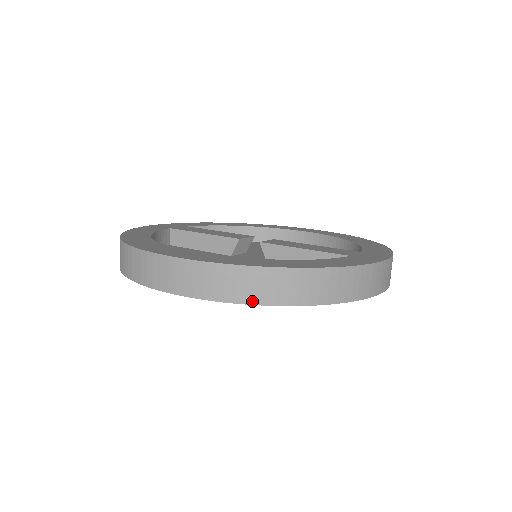
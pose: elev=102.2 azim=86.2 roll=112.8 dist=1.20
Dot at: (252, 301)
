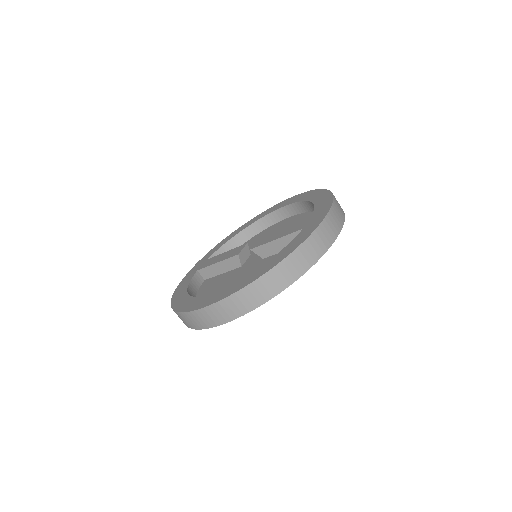
Dot at: (257, 305)
